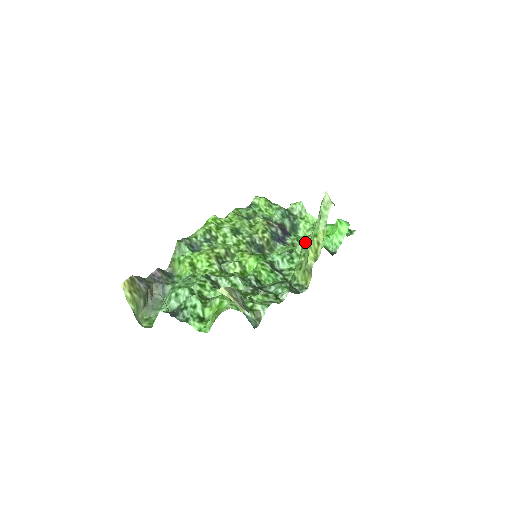
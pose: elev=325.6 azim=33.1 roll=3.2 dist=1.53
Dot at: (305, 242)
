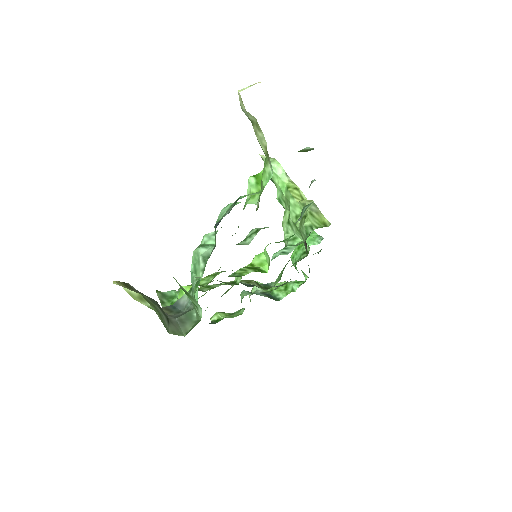
Dot at: (287, 219)
